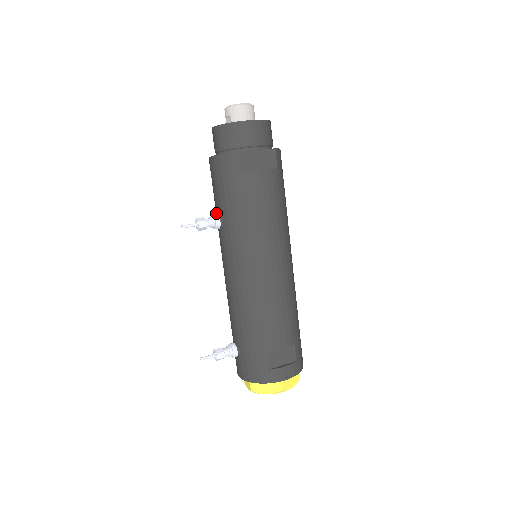
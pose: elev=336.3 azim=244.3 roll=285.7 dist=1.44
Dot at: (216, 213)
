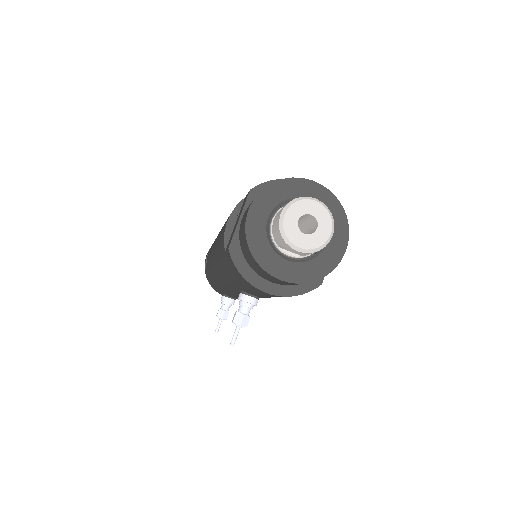
Dot at: (242, 291)
